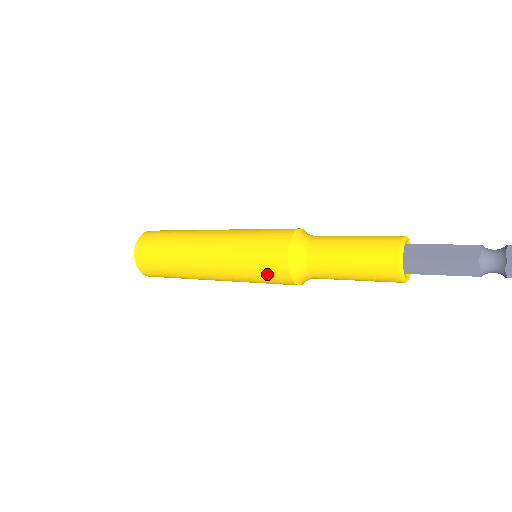
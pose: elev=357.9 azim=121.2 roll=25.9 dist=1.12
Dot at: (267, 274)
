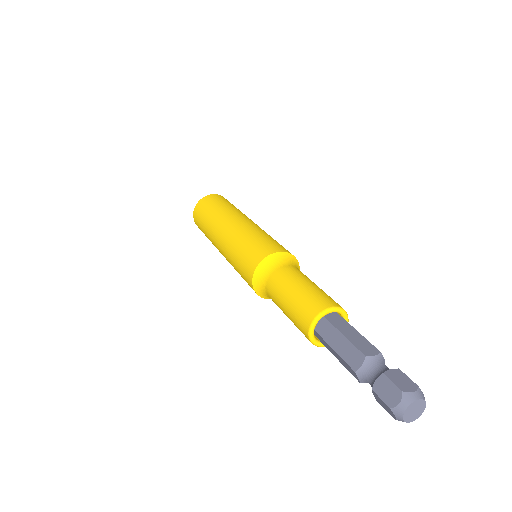
Dot at: occluded
